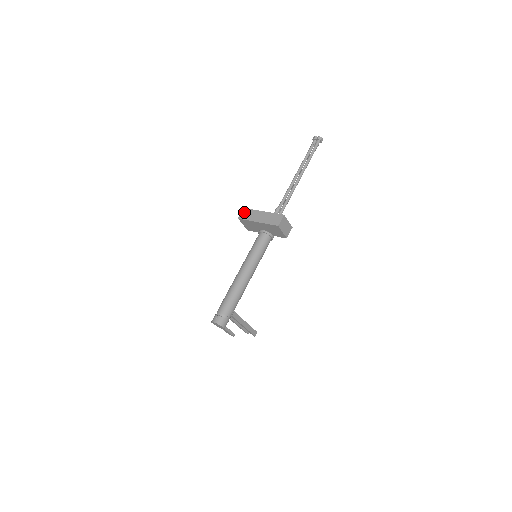
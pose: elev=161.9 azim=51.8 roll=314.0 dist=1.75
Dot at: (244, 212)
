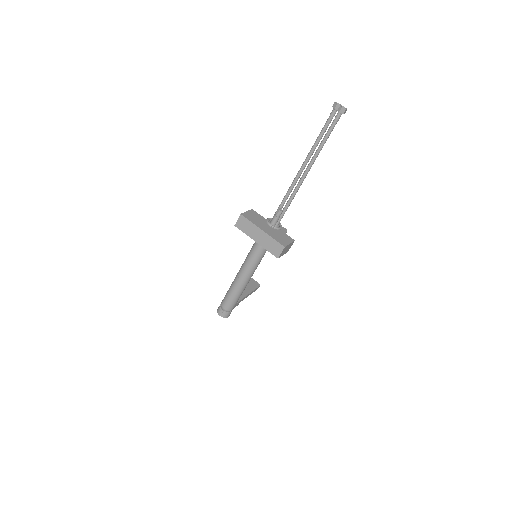
Dot at: (241, 221)
